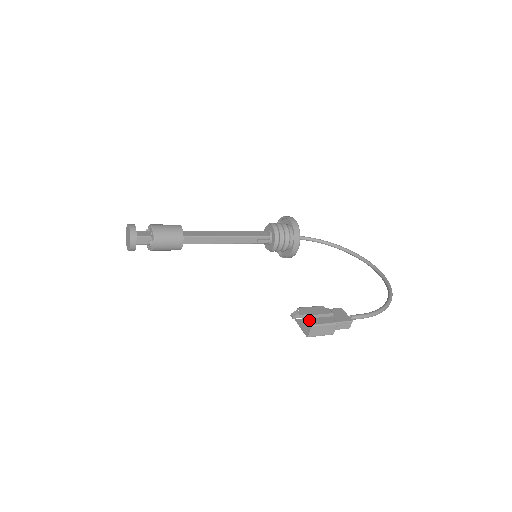
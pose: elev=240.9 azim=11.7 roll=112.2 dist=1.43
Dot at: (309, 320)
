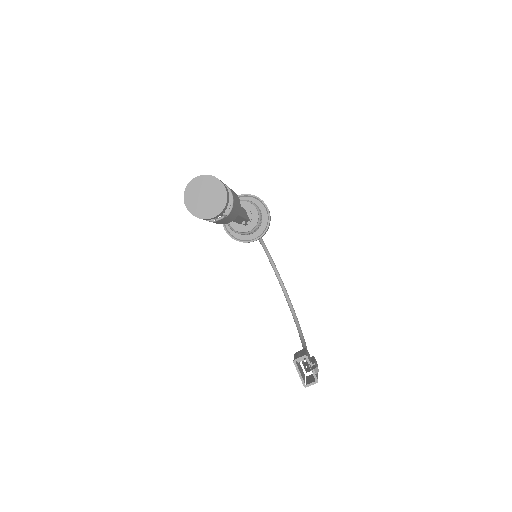
Dot at: (316, 375)
